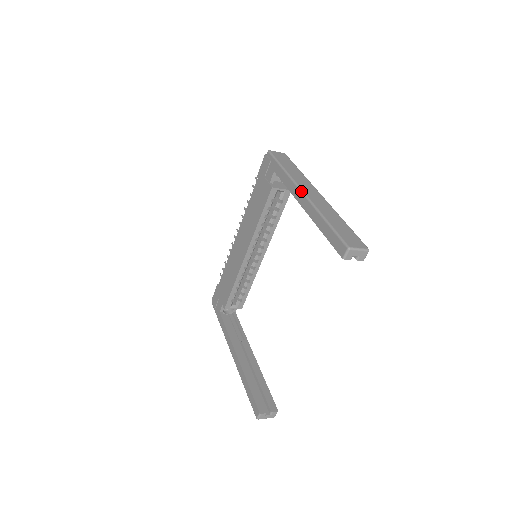
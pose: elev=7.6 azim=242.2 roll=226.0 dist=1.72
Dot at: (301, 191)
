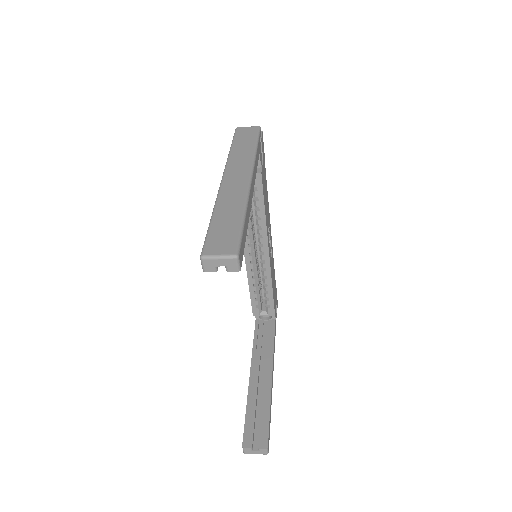
Dot at: occluded
